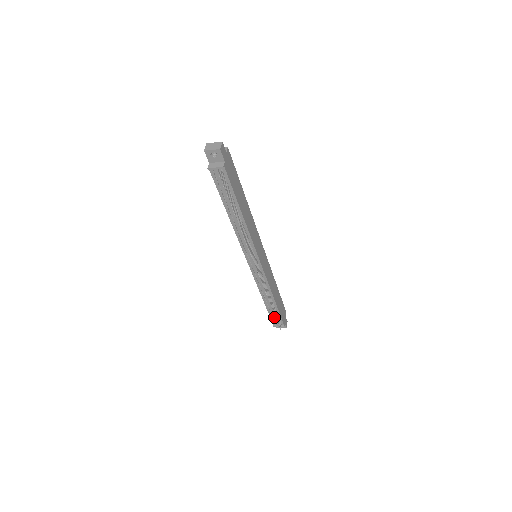
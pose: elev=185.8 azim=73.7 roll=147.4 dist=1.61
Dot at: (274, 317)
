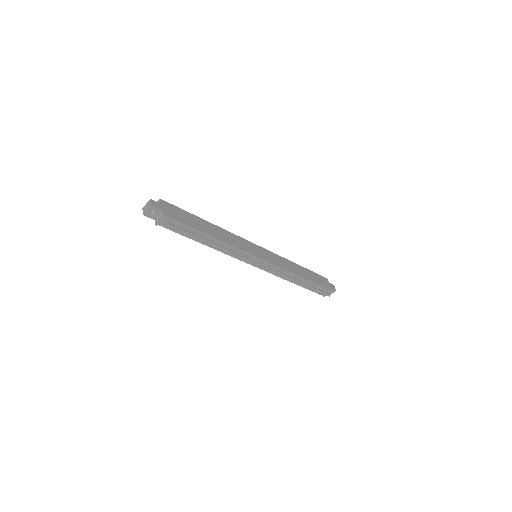
Dot at: occluded
